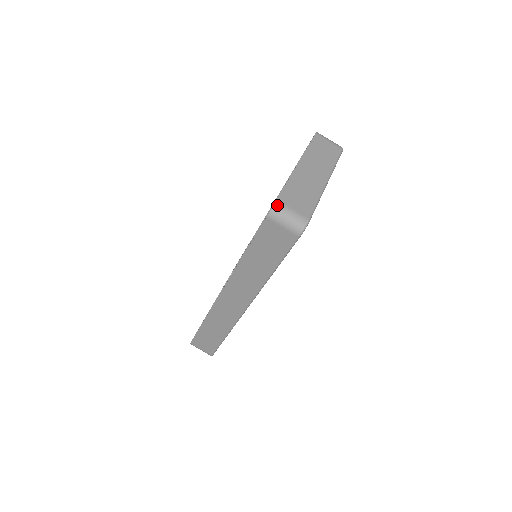
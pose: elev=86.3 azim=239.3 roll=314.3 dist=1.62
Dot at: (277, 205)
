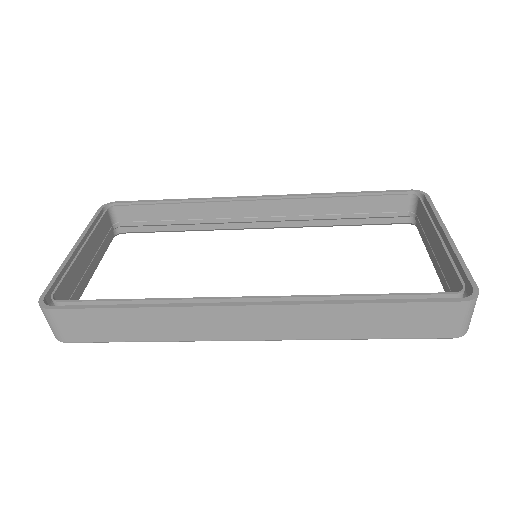
Dot at: occluded
